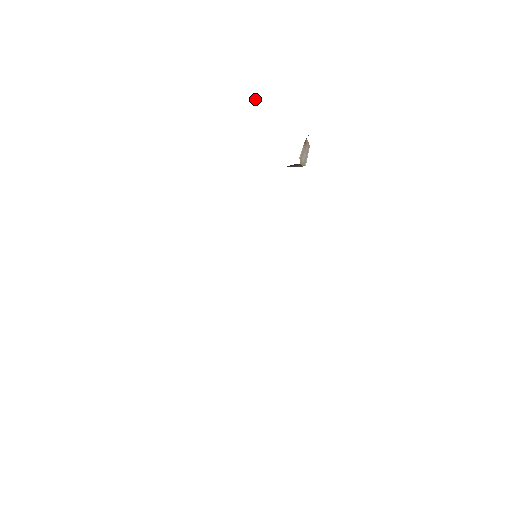
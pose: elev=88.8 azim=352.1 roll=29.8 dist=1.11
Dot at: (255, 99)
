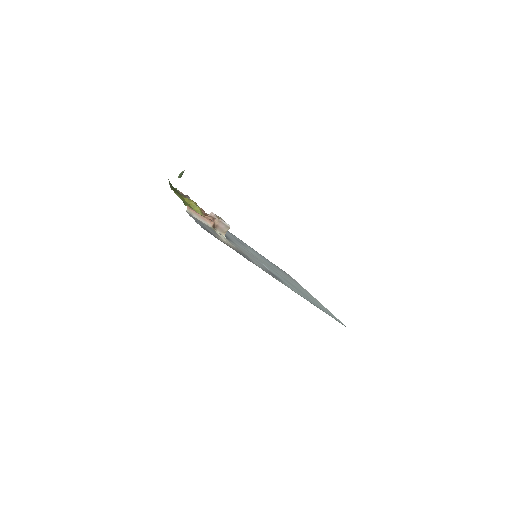
Dot at: (180, 177)
